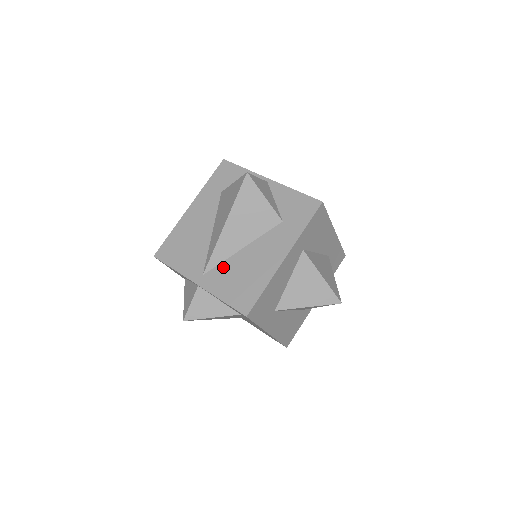
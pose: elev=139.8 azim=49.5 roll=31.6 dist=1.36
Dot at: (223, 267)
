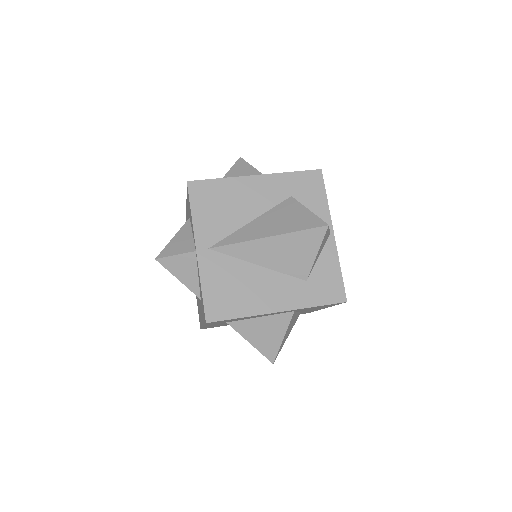
Dot at: (229, 262)
